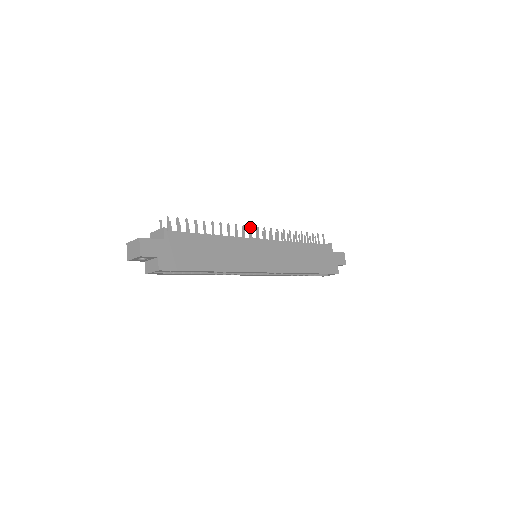
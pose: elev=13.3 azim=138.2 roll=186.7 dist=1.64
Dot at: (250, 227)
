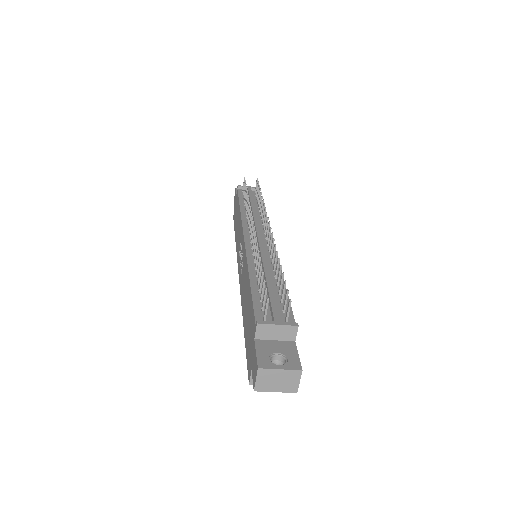
Dot at: occluded
